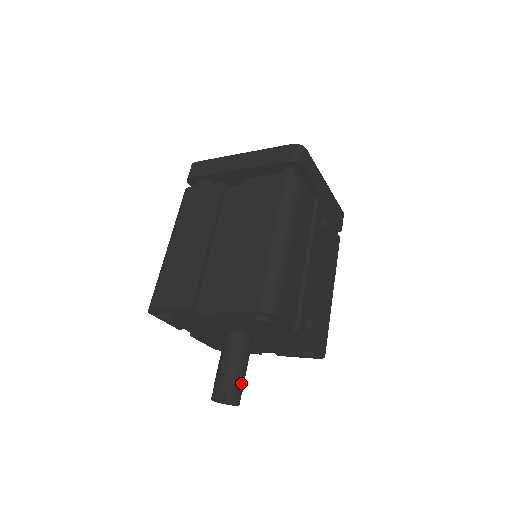
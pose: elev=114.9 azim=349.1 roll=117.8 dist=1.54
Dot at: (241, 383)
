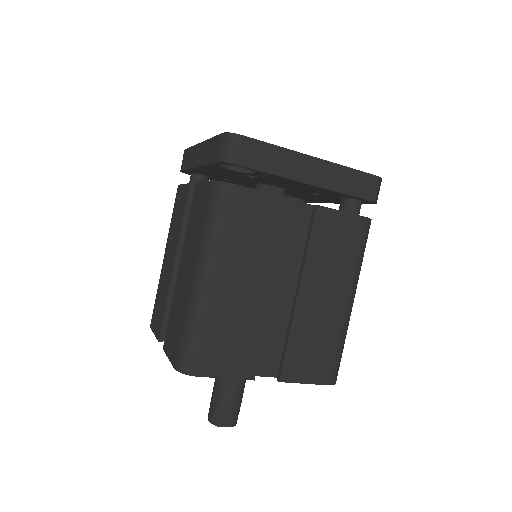
Dot at: occluded
